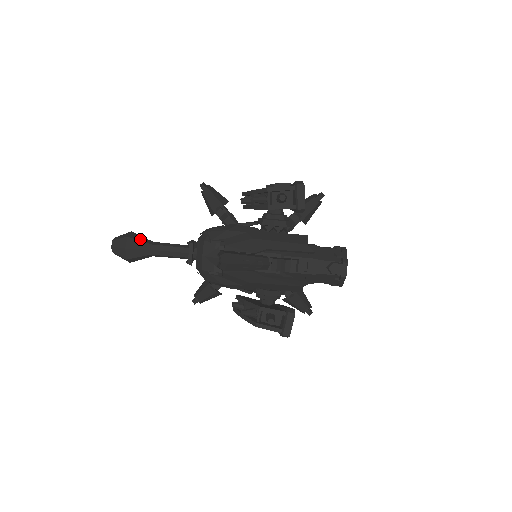
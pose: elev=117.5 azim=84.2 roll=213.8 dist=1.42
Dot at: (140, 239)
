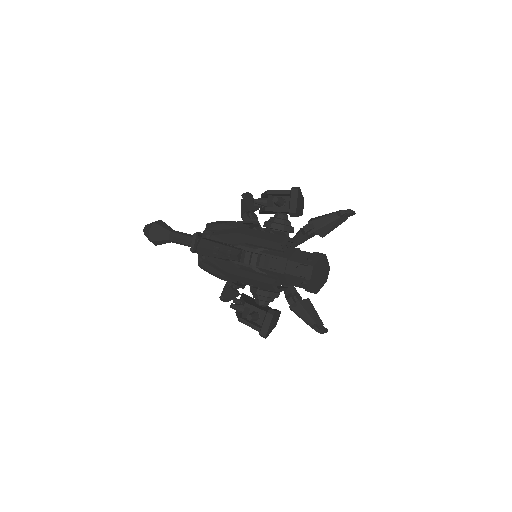
Dot at: (163, 226)
